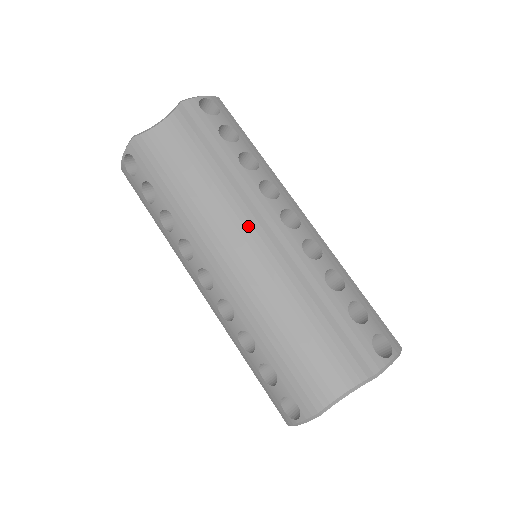
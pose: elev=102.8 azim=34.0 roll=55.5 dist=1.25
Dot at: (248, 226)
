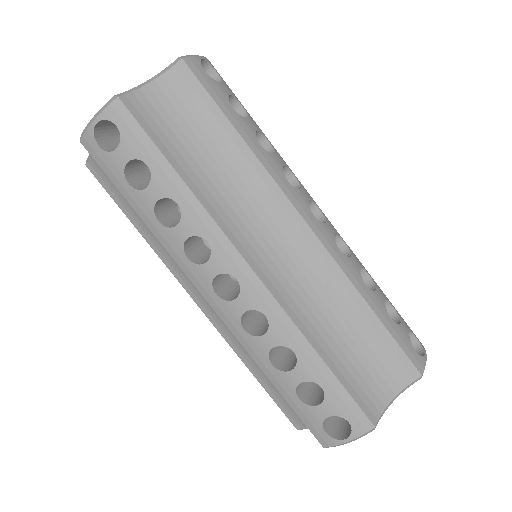
Dot at: (277, 220)
